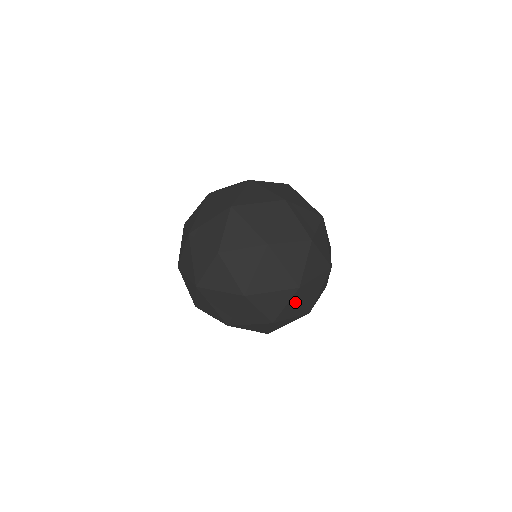
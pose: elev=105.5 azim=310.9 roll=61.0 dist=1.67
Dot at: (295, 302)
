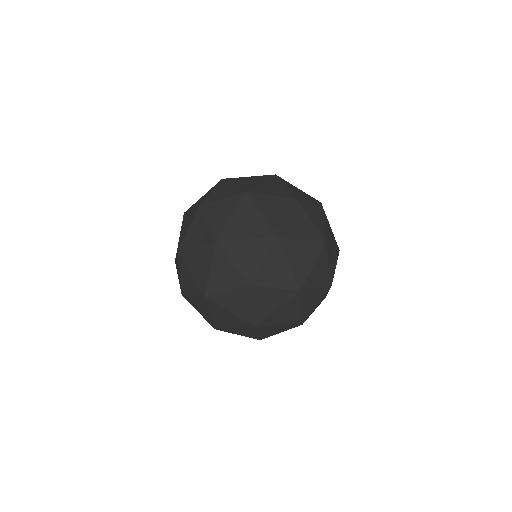
Dot at: (290, 187)
